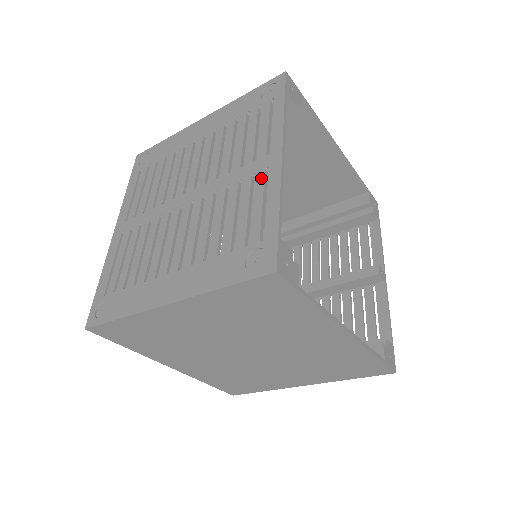
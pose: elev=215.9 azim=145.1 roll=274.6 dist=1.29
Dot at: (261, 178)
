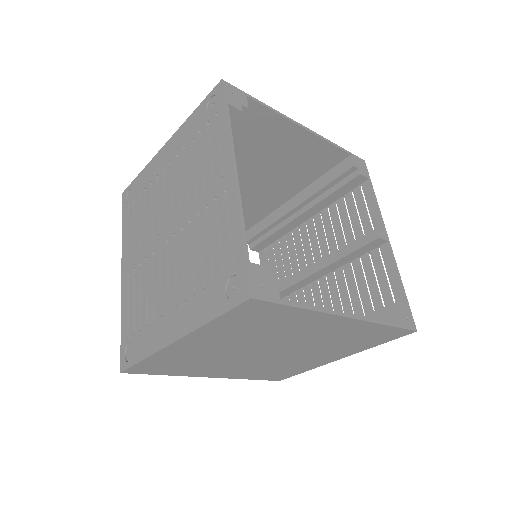
Dot at: (222, 202)
